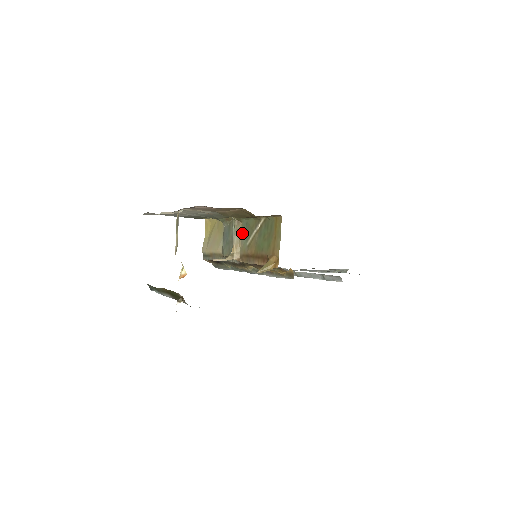
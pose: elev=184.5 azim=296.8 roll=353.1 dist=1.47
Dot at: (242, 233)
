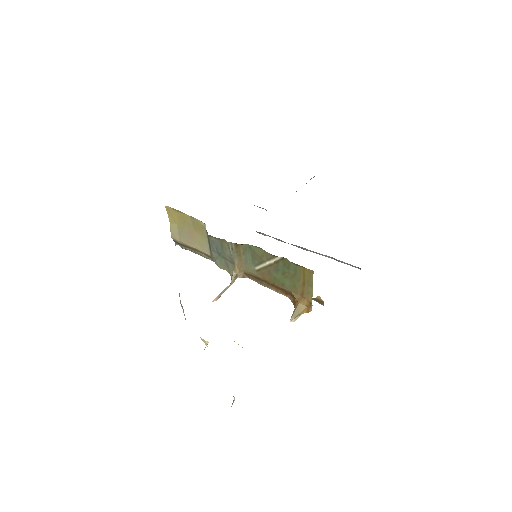
Dot at: (244, 255)
